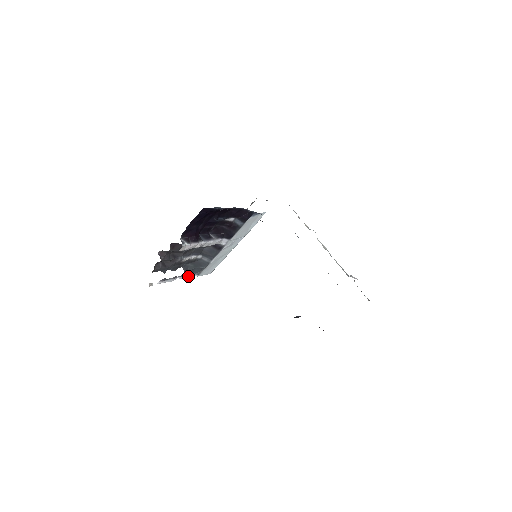
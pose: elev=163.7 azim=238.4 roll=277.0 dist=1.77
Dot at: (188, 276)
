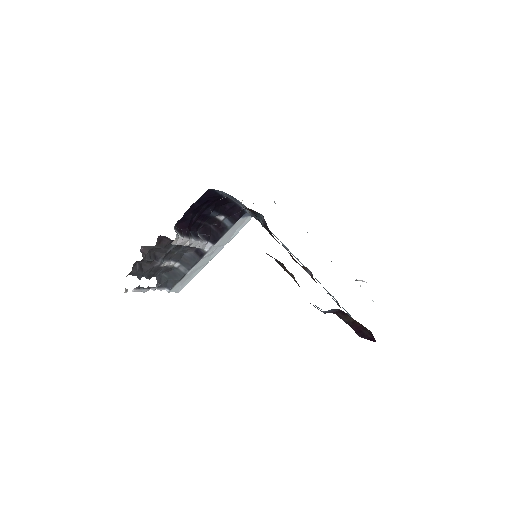
Dot at: (160, 289)
